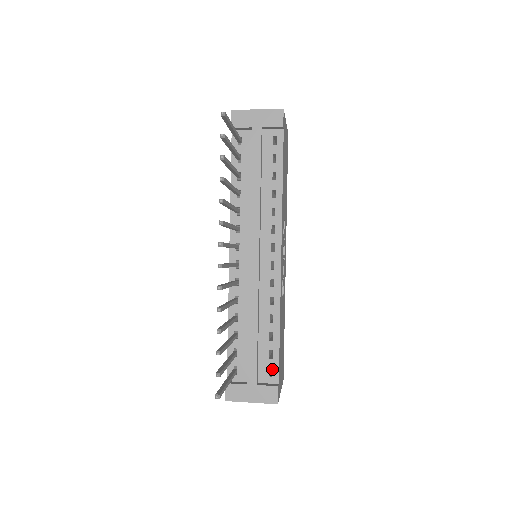
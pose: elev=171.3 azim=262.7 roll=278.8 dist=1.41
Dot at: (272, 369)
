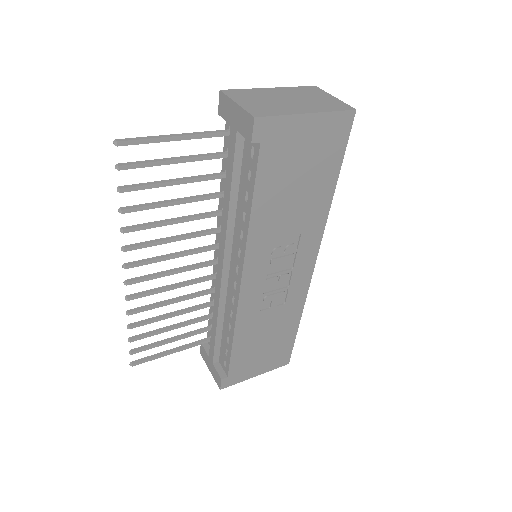
Dot at: (226, 363)
